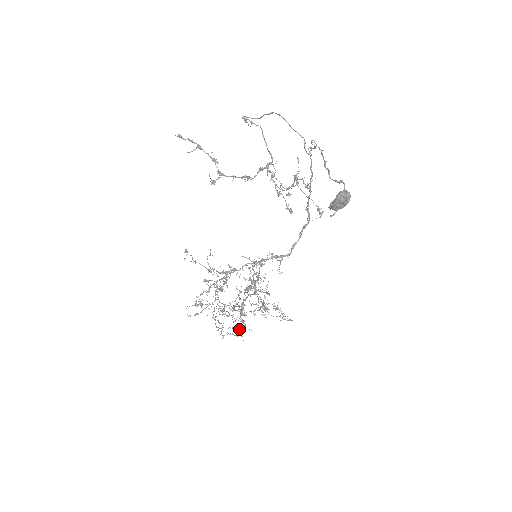
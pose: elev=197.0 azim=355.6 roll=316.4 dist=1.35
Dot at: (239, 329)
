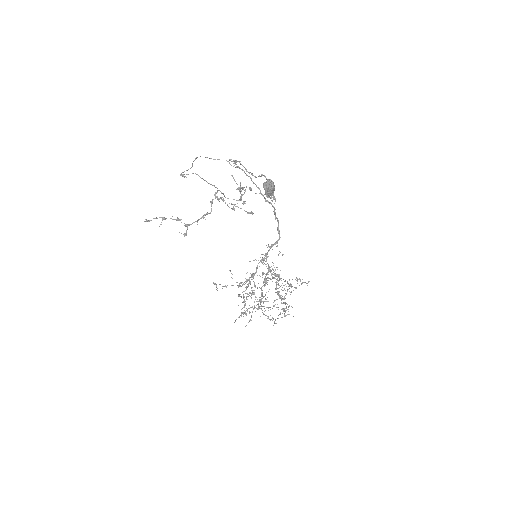
Dot at: (284, 311)
